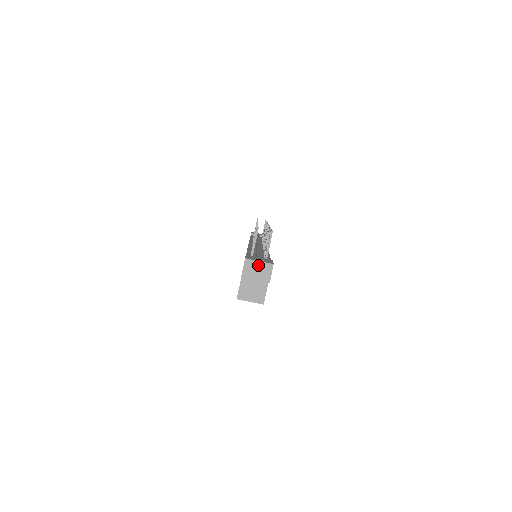
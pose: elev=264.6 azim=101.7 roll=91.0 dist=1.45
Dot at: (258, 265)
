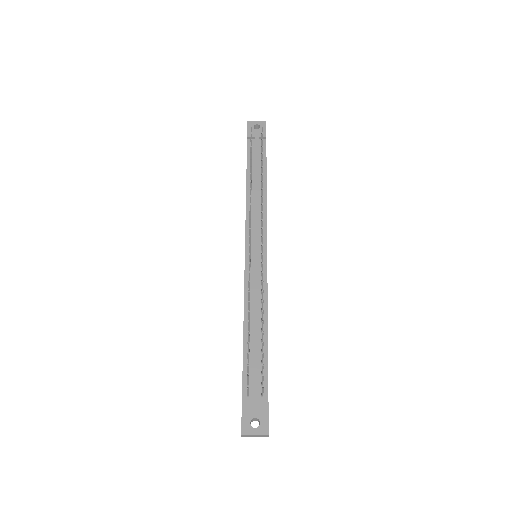
Dot at: (254, 436)
